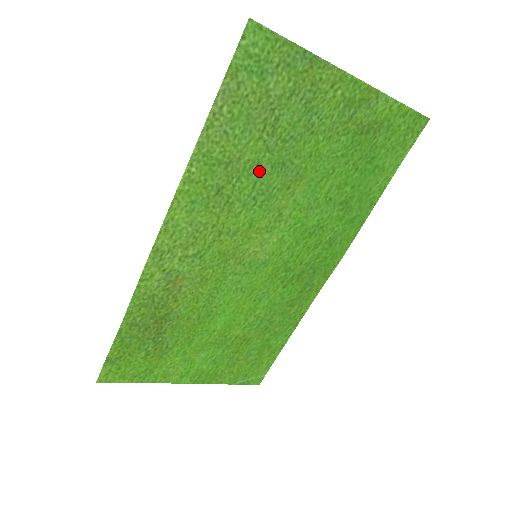
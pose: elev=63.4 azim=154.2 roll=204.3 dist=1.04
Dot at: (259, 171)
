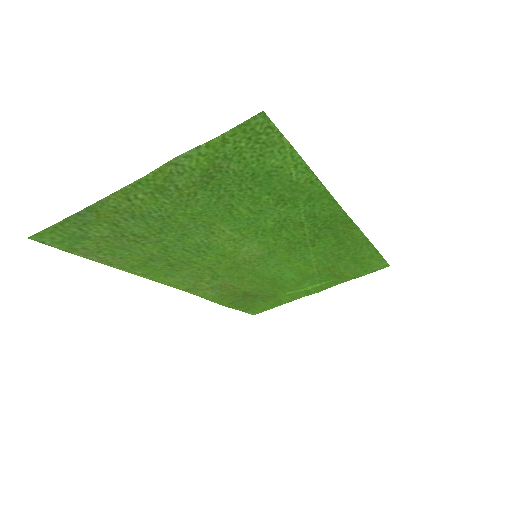
Dot at: (175, 247)
